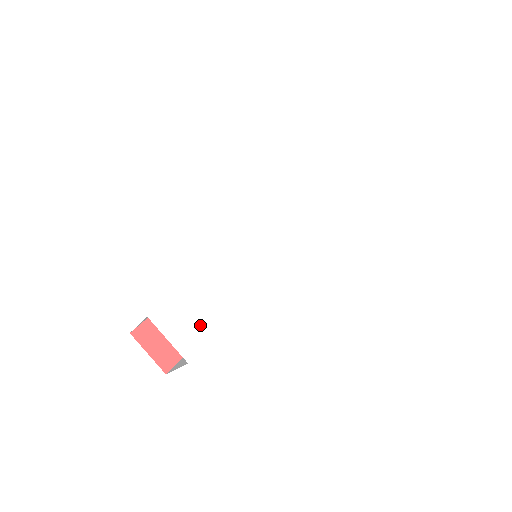
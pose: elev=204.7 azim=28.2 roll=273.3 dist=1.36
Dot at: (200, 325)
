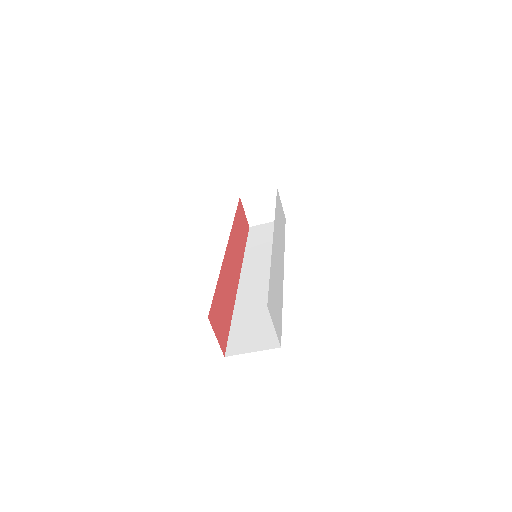
Dot at: (278, 315)
